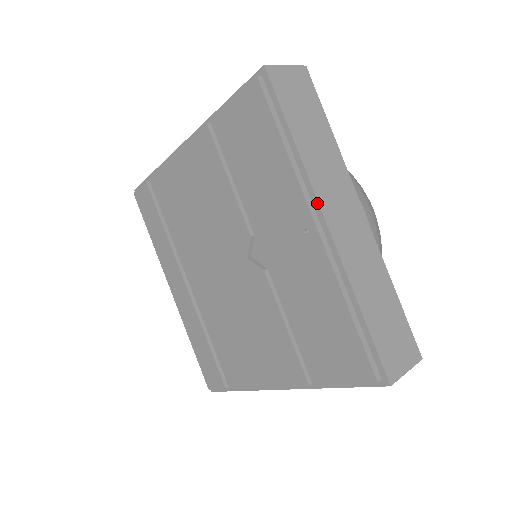
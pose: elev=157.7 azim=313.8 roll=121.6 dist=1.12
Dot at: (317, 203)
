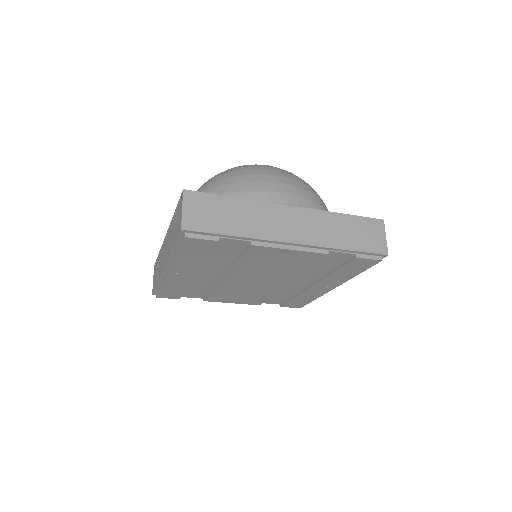
Dot at: occluded
